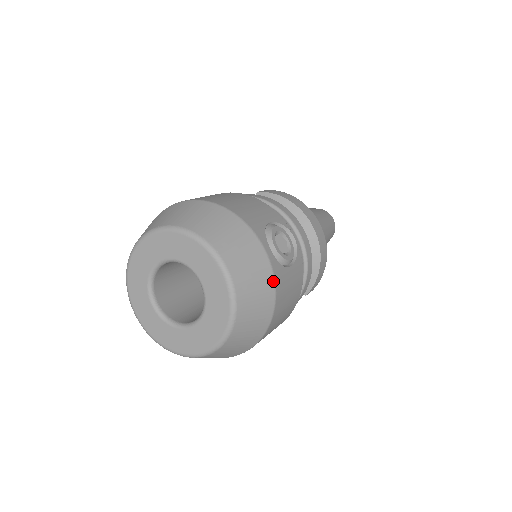
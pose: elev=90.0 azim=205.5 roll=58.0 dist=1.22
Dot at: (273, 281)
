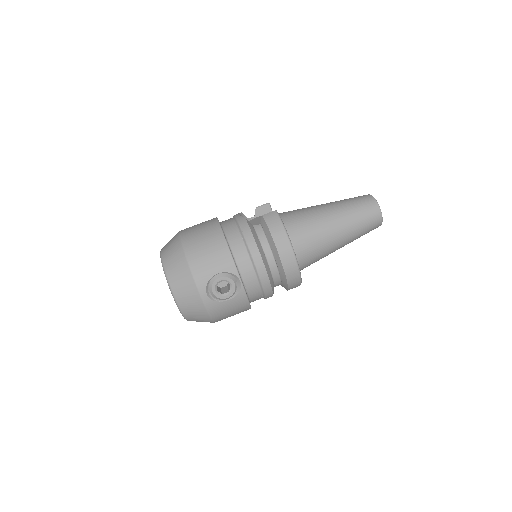
Dot at: (206, 310)
